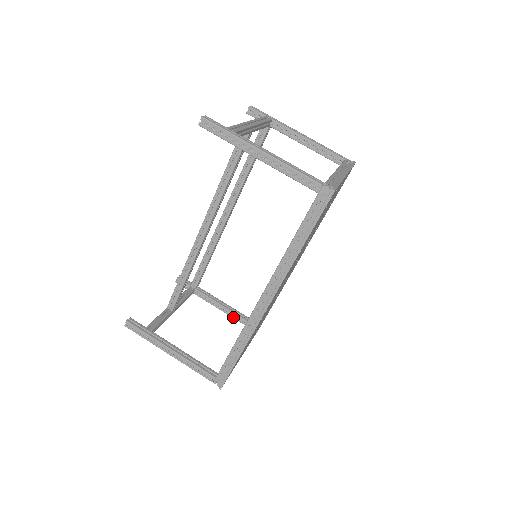
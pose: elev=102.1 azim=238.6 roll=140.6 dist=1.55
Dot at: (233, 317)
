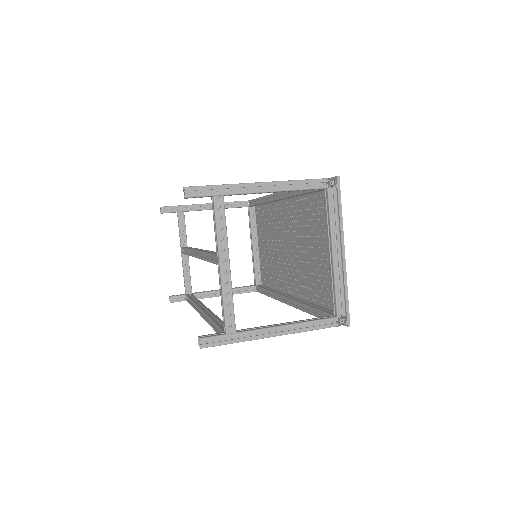
Dot at: (308, 321)
